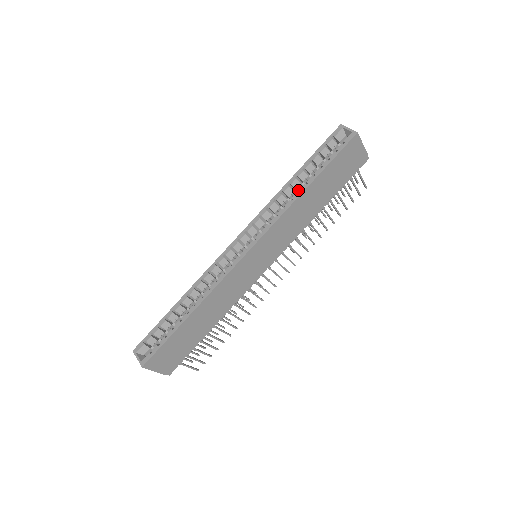
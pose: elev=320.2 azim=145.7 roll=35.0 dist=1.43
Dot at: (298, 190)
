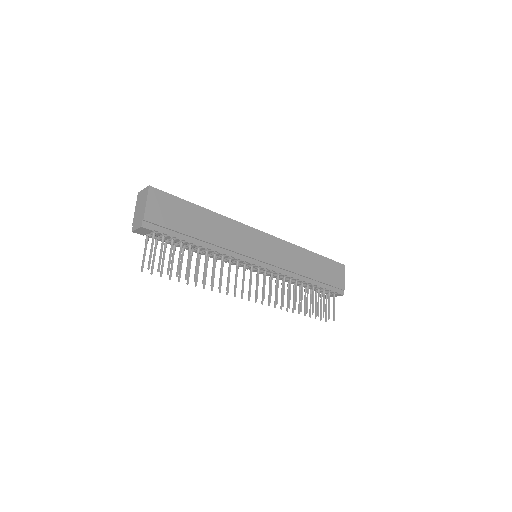
Dot at: occluded
